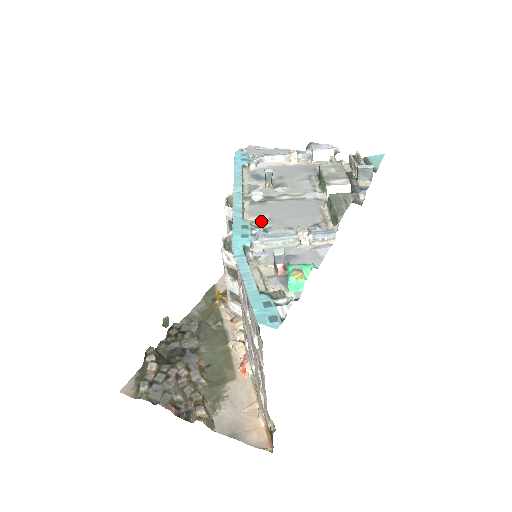
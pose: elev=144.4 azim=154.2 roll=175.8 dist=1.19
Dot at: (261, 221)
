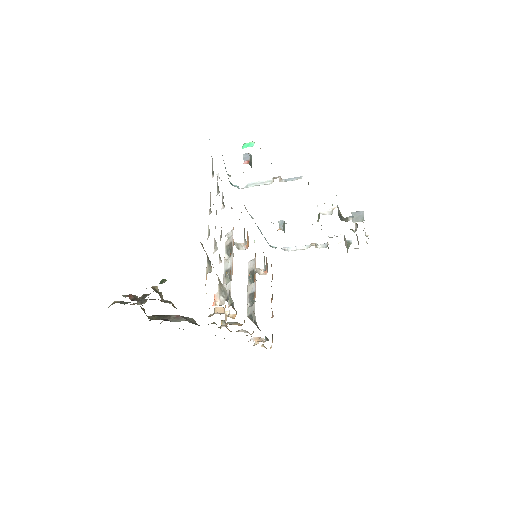
Dot at: occluded
